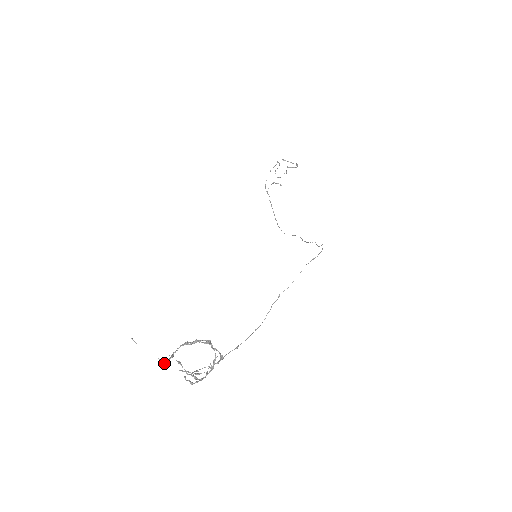
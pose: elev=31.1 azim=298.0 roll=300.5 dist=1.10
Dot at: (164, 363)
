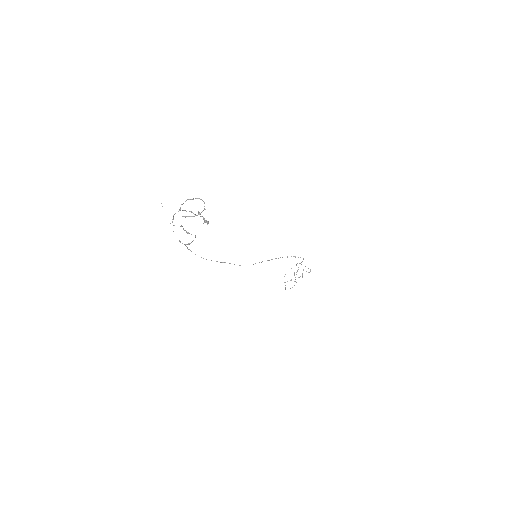
Dot at: occluded
